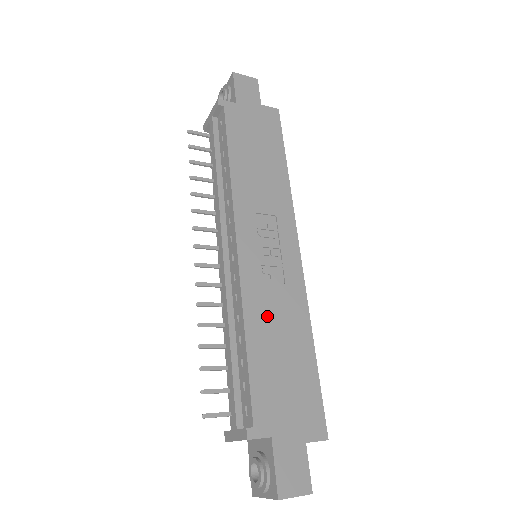
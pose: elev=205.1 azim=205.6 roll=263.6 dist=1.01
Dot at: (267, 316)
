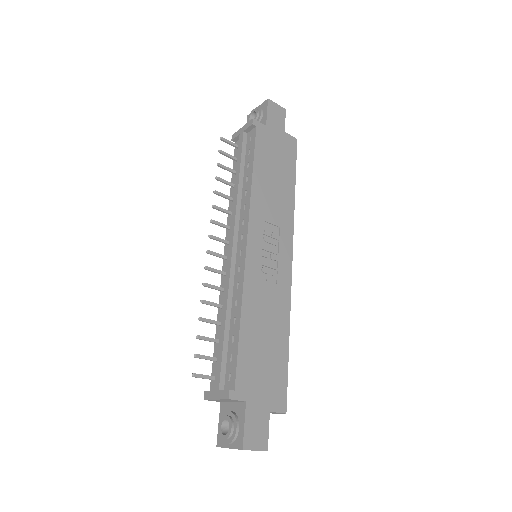
Dot at: (259, 306)
